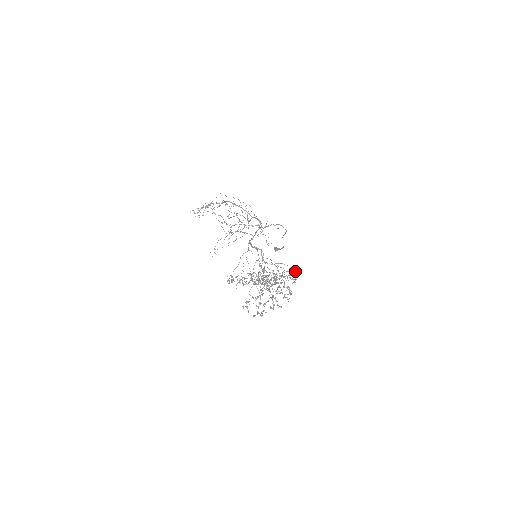
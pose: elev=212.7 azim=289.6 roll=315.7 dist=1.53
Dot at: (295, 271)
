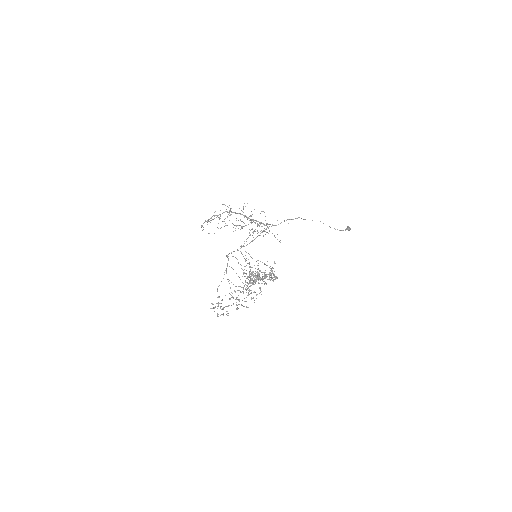
Dot at: (272, 272)
